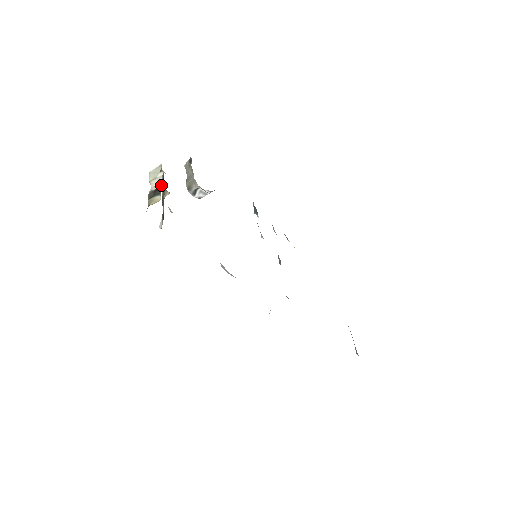
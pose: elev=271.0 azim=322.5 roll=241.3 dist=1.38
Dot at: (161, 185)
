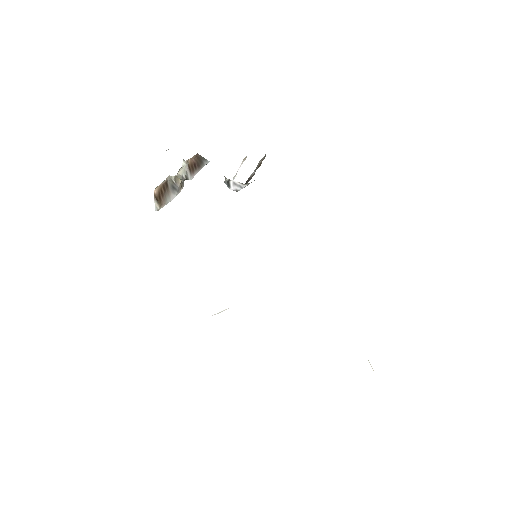
Dot at: (185, 173)
